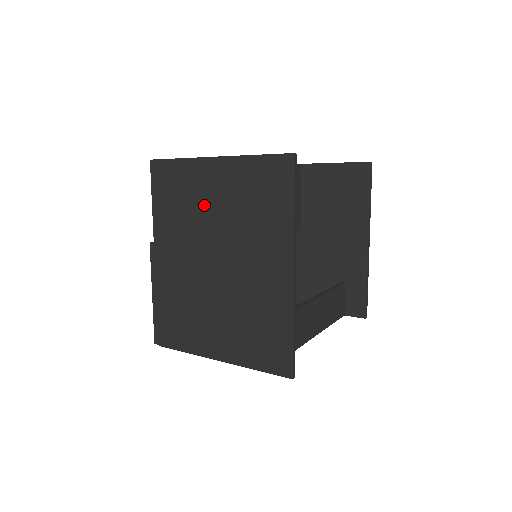
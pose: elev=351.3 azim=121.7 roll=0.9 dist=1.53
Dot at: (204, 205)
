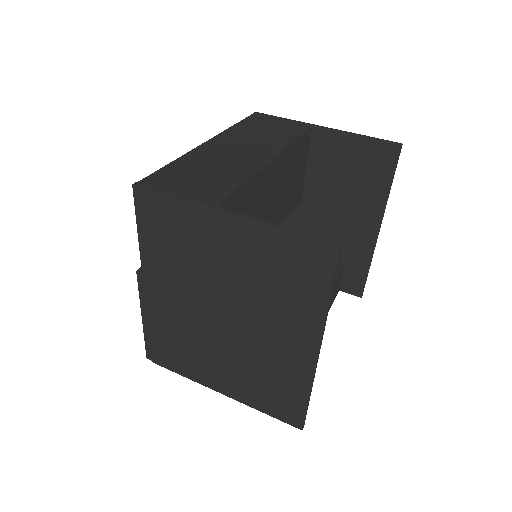
Dot at: (210, 260)
